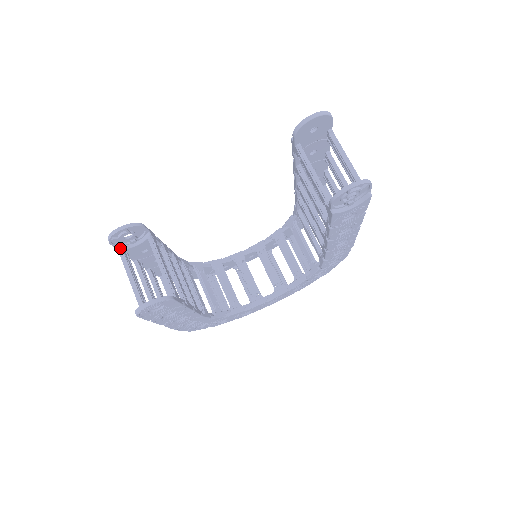
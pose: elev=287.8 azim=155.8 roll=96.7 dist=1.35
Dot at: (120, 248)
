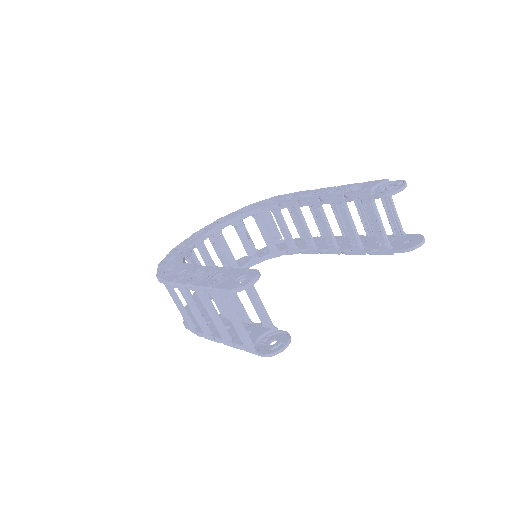
Dot at: occluded
